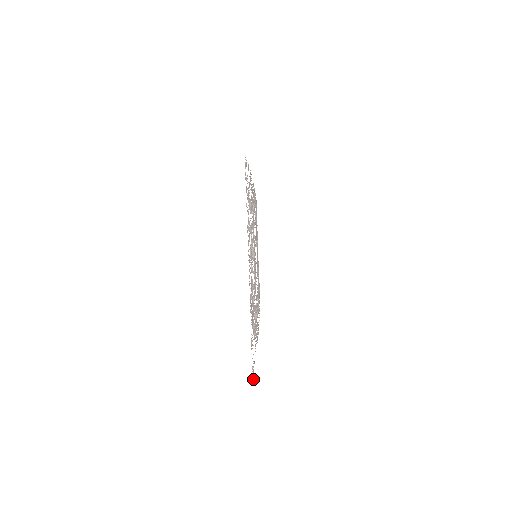
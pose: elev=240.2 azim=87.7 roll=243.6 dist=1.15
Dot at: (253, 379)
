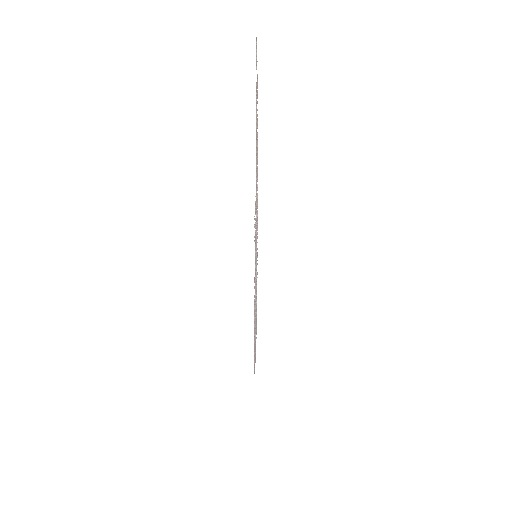
Dot at: occluded
